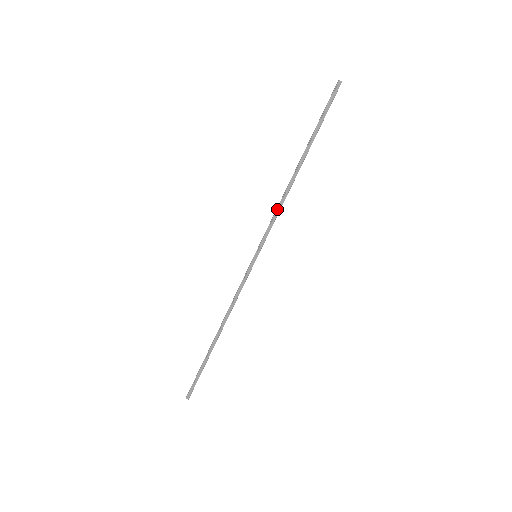
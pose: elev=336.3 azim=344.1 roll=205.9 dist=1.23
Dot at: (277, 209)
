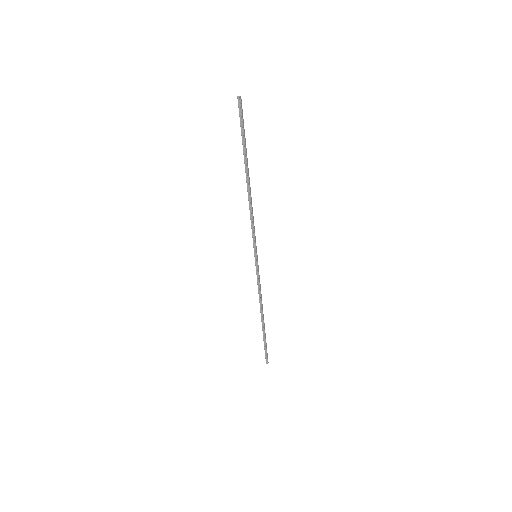
Dot at: (252, 218)
